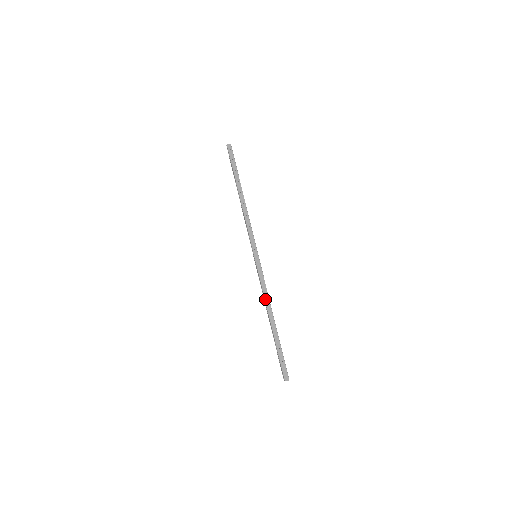
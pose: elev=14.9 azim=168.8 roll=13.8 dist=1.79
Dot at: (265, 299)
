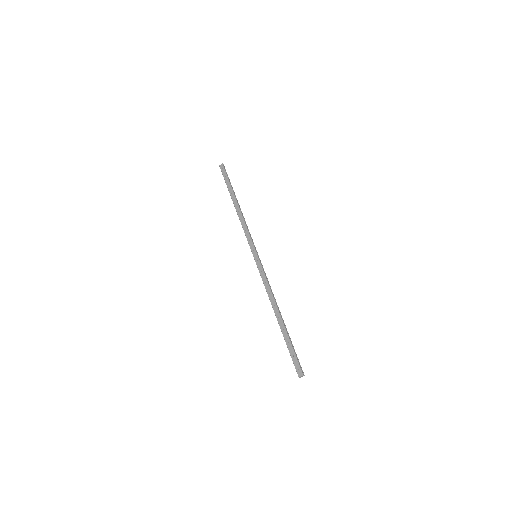
Dot at: (268, 296)
